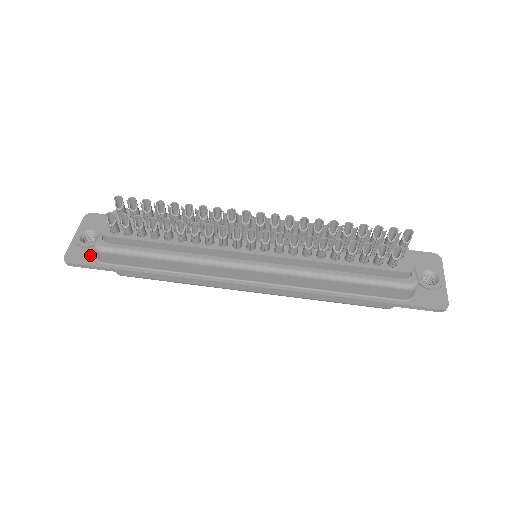
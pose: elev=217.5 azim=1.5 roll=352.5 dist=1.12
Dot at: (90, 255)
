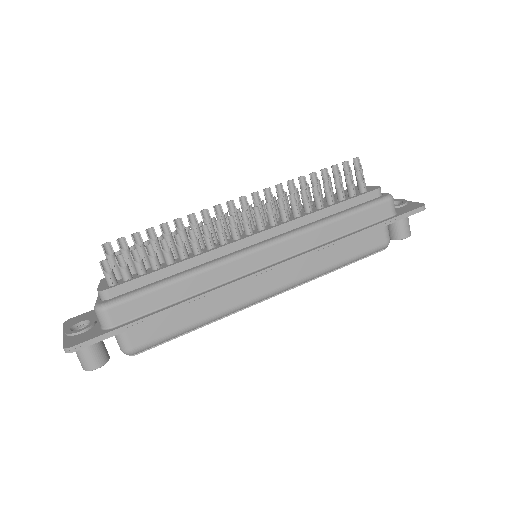
Dot at: (93, 332)
